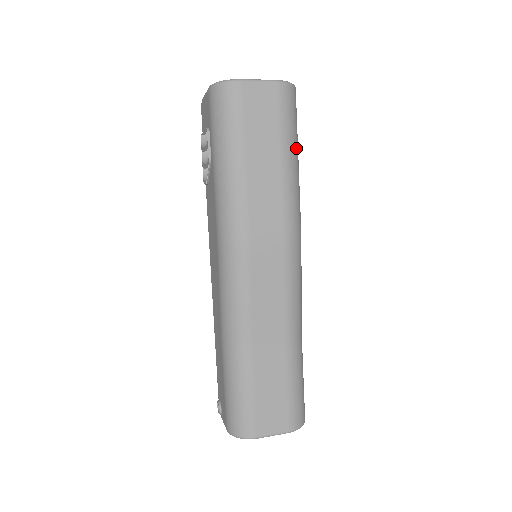
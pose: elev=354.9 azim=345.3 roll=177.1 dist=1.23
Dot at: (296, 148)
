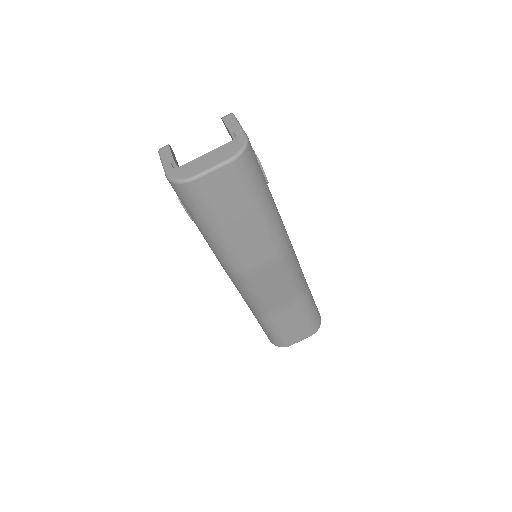
Dot at: (265, 193)
